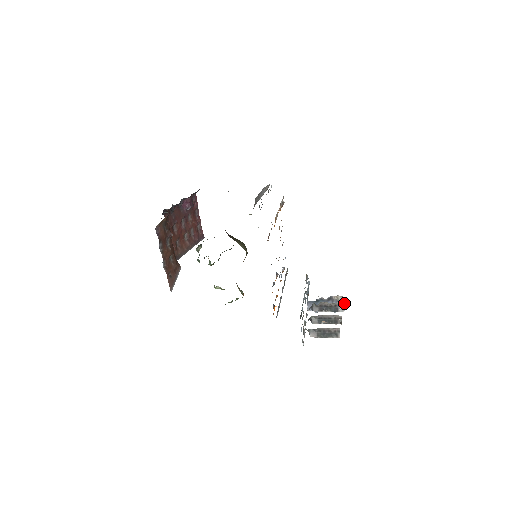
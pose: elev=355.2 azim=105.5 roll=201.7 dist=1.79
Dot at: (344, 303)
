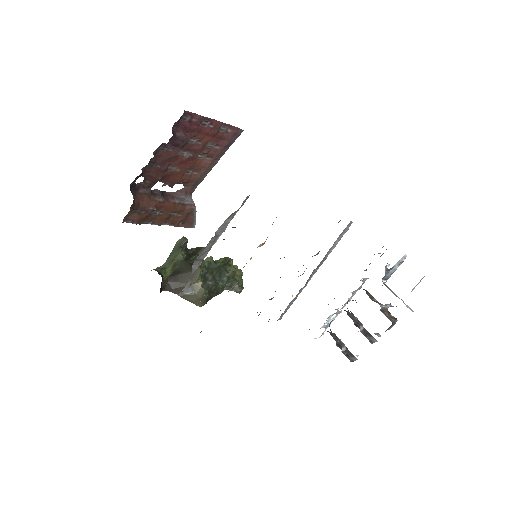
Dot at: occluded
